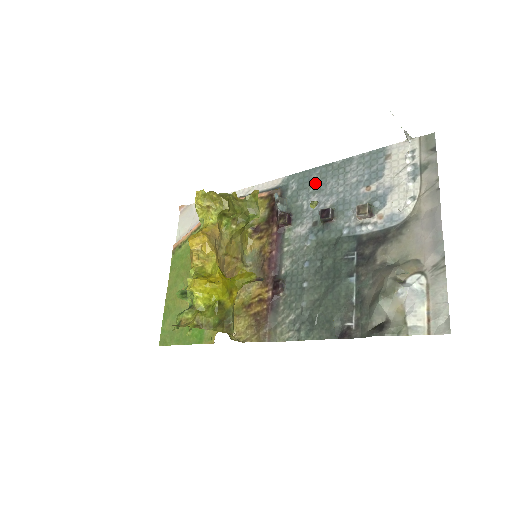
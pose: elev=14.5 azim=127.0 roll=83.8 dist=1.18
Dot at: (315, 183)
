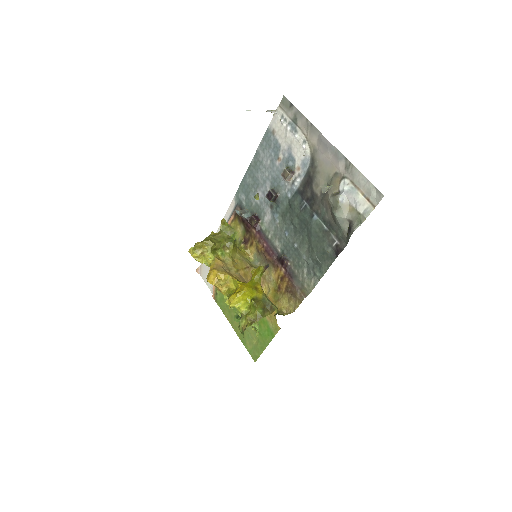
Dot at: (252, 184)
